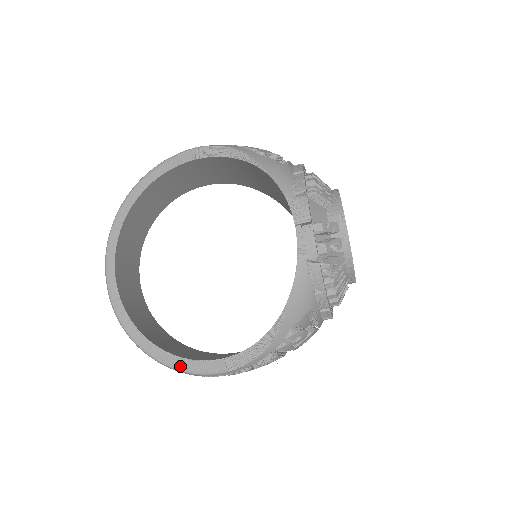
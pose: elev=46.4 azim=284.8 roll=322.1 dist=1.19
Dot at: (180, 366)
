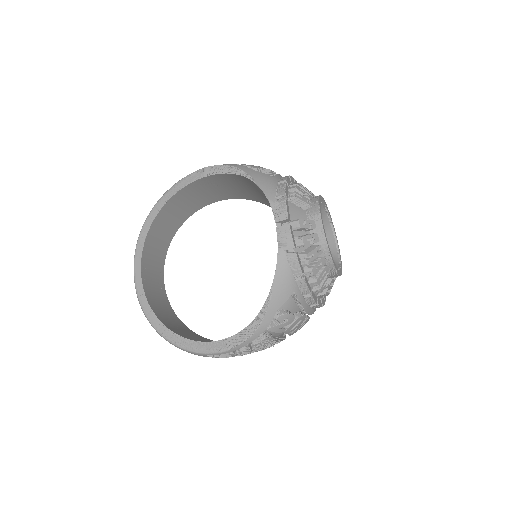
Dot at: (191, 347)
